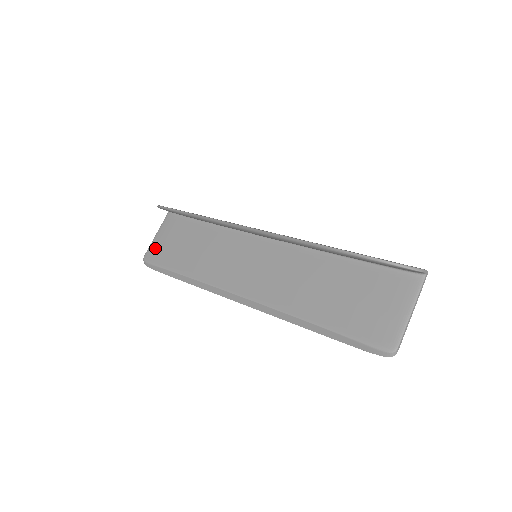
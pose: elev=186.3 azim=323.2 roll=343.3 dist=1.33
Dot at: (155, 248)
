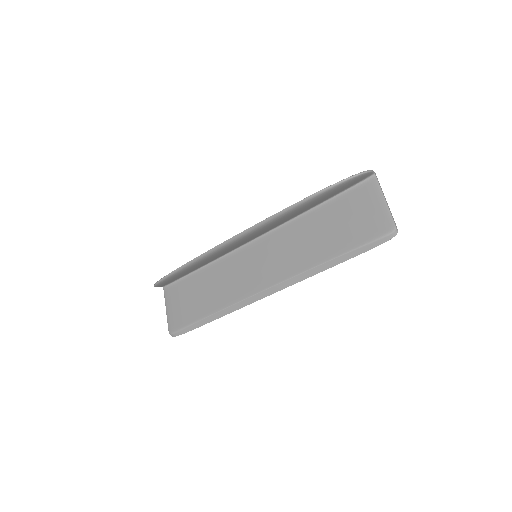
Dot at: (173, 318)
